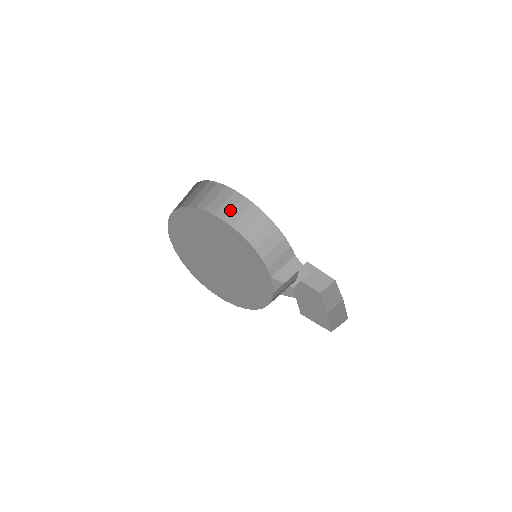
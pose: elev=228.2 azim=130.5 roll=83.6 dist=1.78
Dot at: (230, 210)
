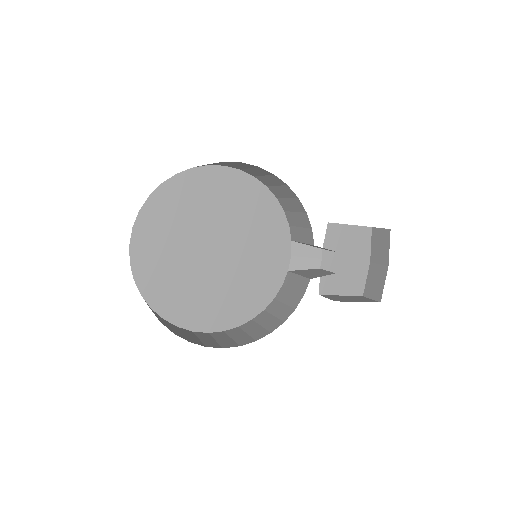
Dot at: (229, 164)
